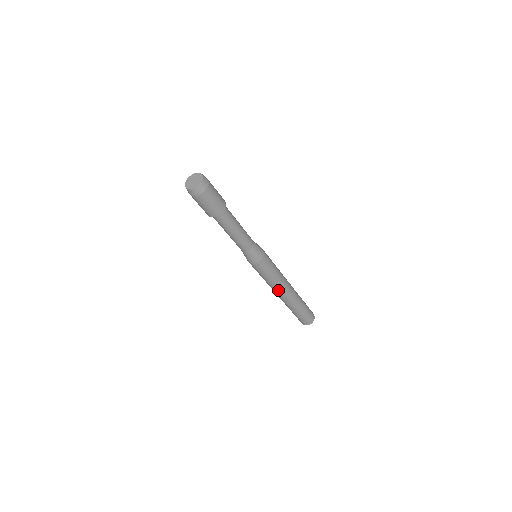
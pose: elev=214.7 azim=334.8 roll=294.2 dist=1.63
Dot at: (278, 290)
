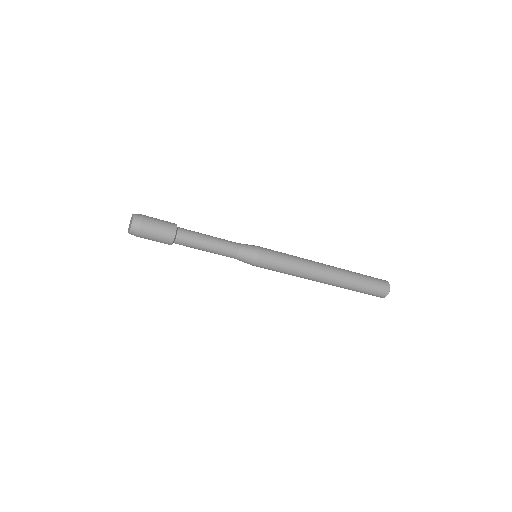
Dot at: (311, 273)
